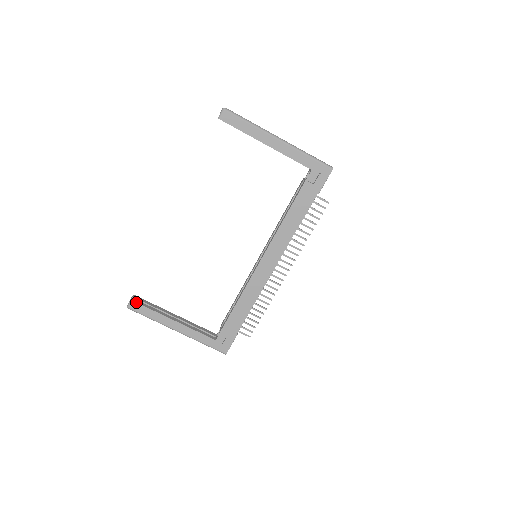
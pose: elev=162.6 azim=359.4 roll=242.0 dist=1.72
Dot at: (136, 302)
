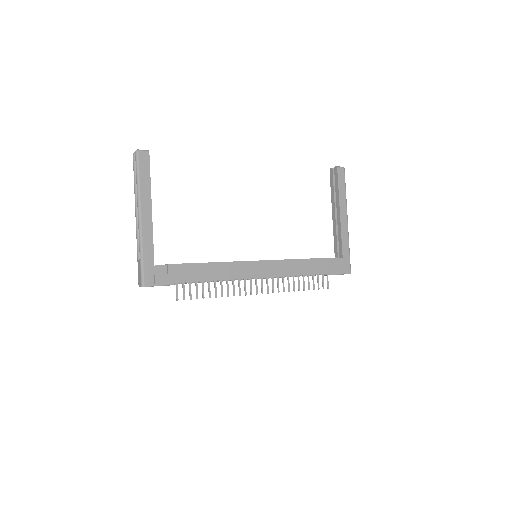
Dot at: occluded
